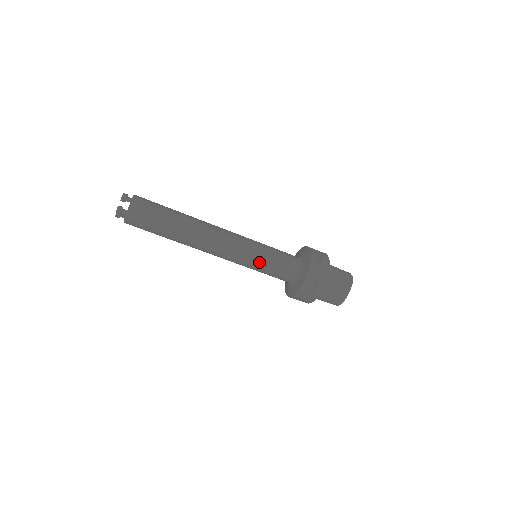
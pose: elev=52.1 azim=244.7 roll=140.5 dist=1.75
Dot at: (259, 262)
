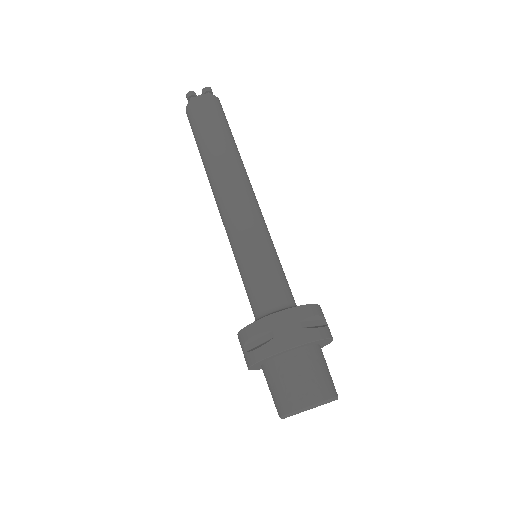
Dot at: (273, 249)
